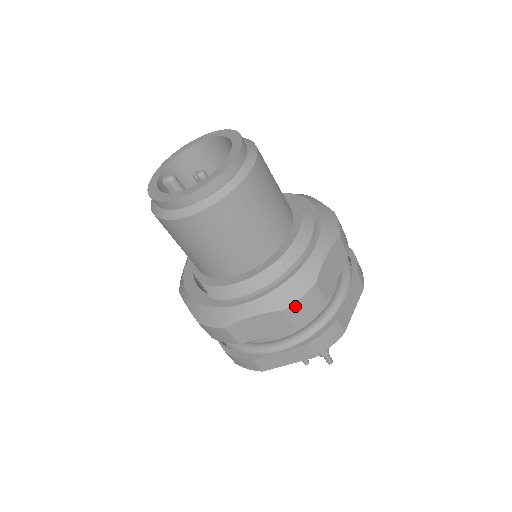
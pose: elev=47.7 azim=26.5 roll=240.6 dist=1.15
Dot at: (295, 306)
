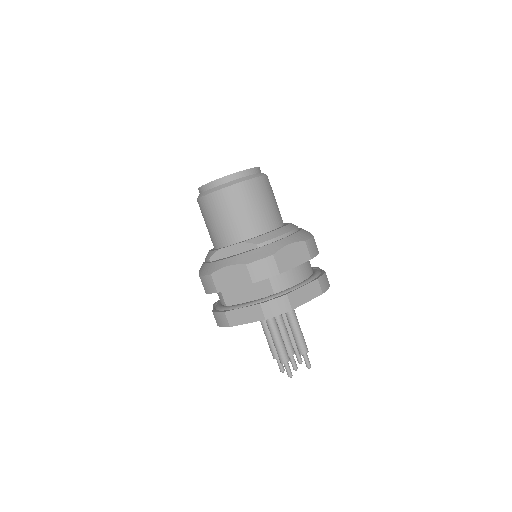
Dot at: (309, 242)
